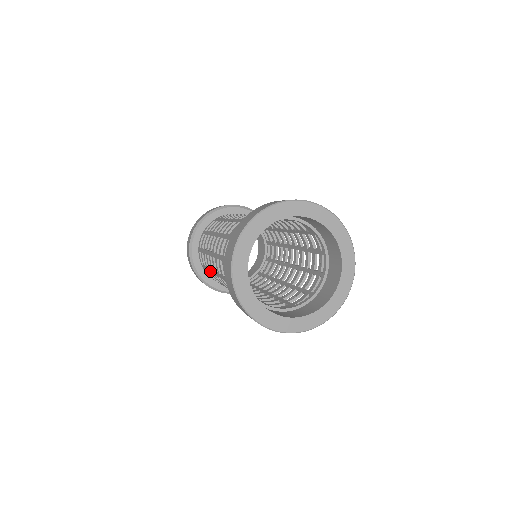
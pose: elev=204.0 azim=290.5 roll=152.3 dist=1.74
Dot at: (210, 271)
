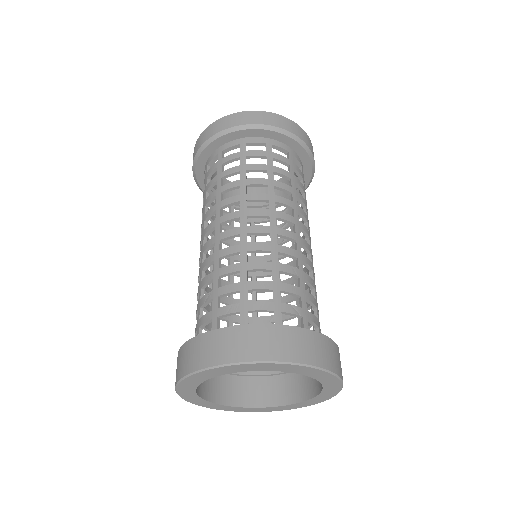
Dot at: occluded
